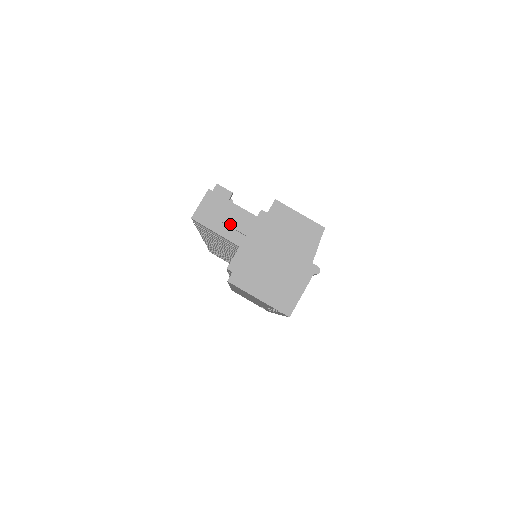
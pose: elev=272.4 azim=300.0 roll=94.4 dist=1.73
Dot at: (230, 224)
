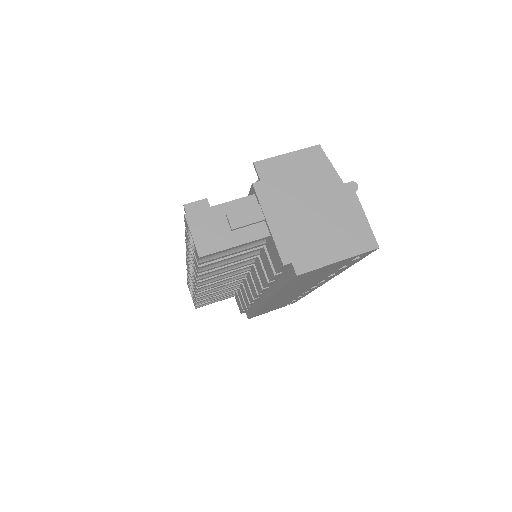
Dot at: (240, 224)
